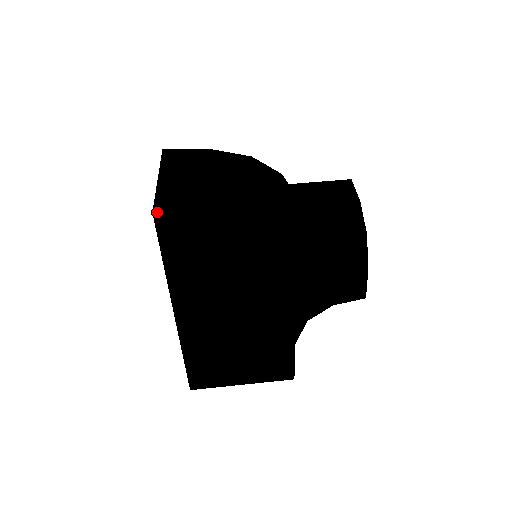
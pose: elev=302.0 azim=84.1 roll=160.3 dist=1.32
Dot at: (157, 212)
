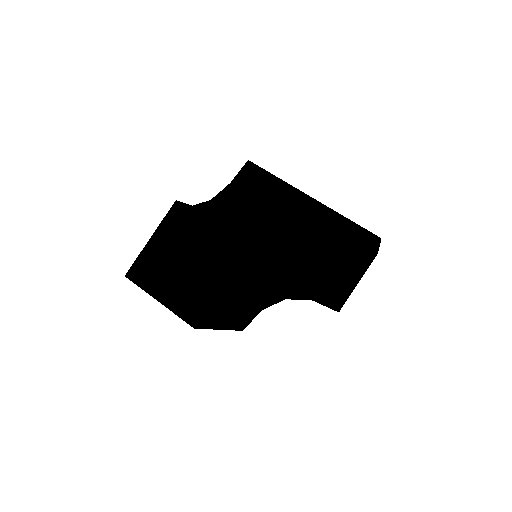
Dot at: (127, 277)
